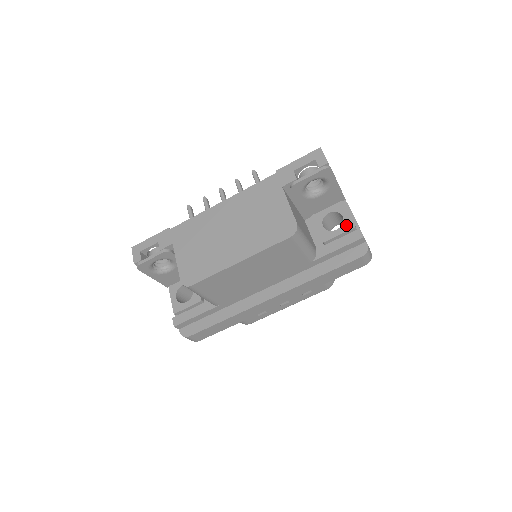
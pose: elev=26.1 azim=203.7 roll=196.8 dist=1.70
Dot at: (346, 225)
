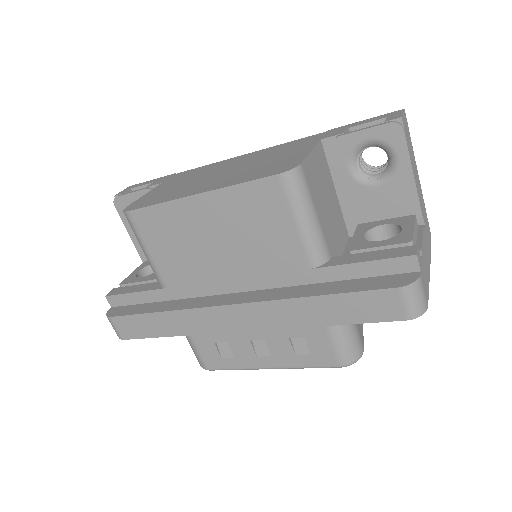
Dot at: (399, 238)
